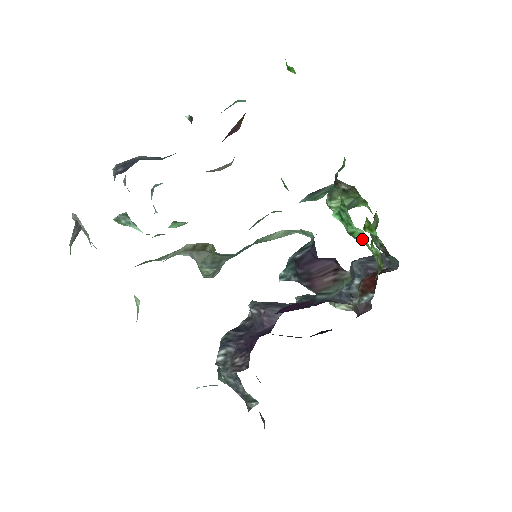
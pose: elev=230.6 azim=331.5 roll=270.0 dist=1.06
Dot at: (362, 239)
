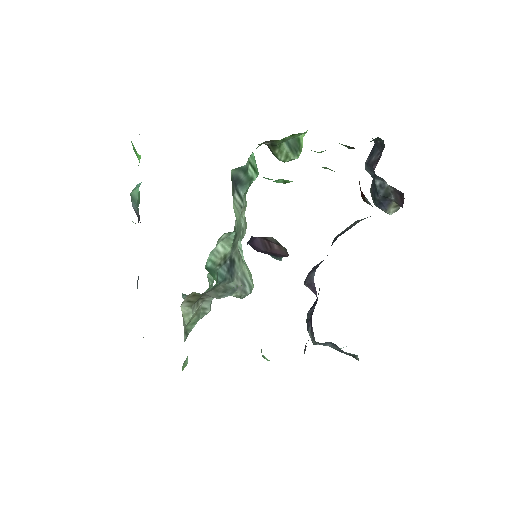
Dot at: (291, 181)
